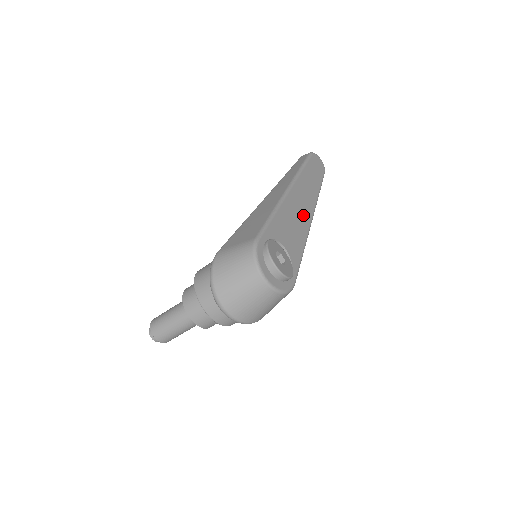
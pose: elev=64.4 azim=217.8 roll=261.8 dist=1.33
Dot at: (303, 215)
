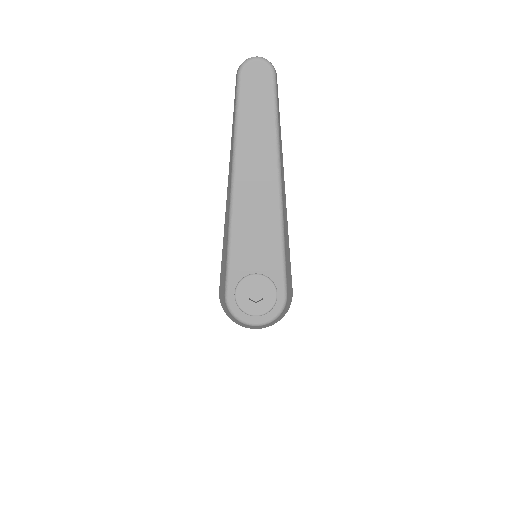
Dot at: (264, 204)
